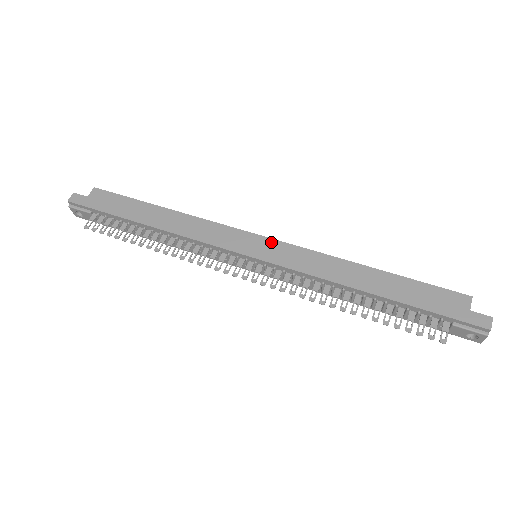
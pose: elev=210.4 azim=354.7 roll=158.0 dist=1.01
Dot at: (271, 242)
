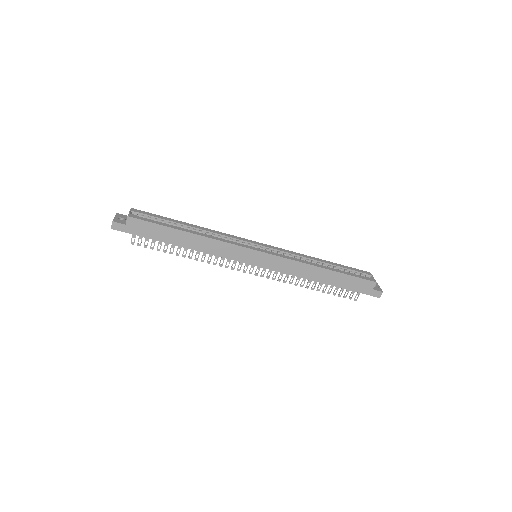
Dot at: (267, 256)
